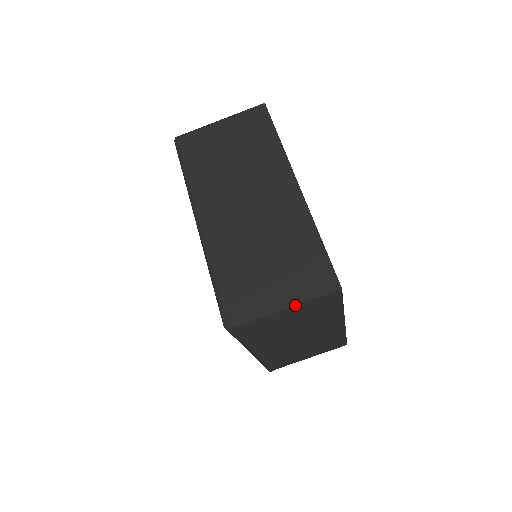
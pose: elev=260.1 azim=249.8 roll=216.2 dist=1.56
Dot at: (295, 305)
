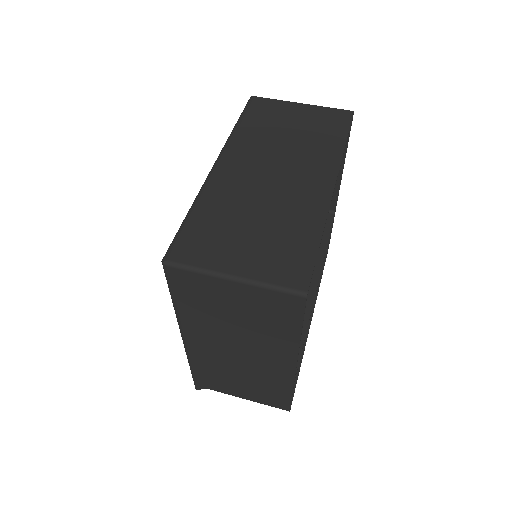
Dot at: (246, 282)
